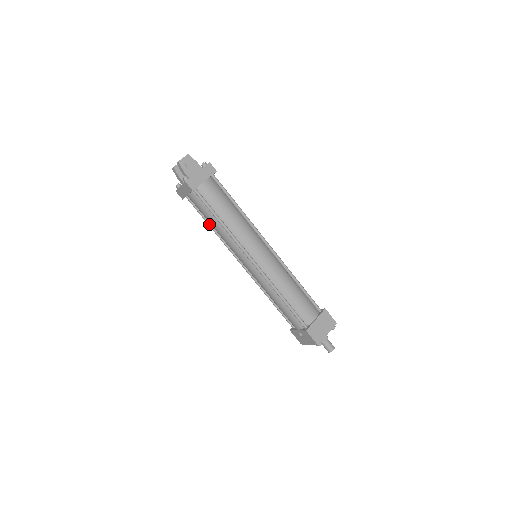
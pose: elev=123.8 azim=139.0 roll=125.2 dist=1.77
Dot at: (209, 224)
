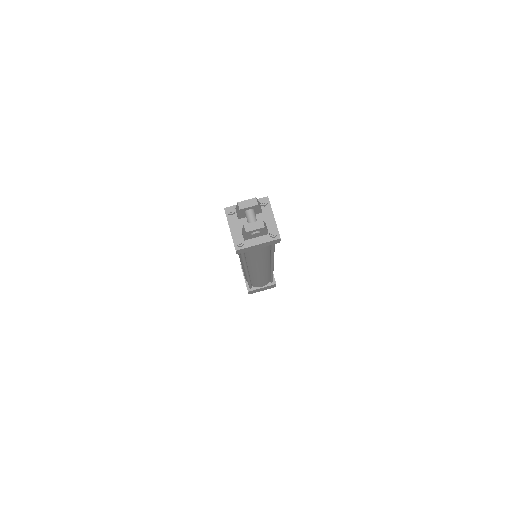
Dot at: occluded
